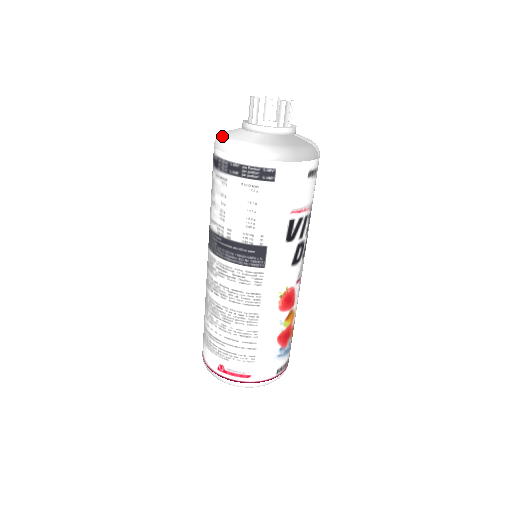
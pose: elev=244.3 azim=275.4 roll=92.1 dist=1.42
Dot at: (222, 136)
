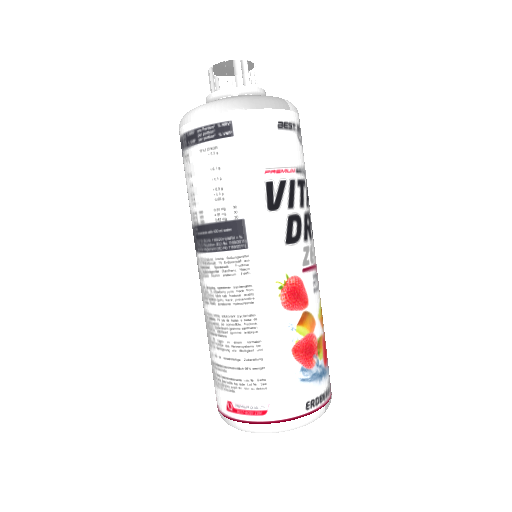
Dot at: occluded
